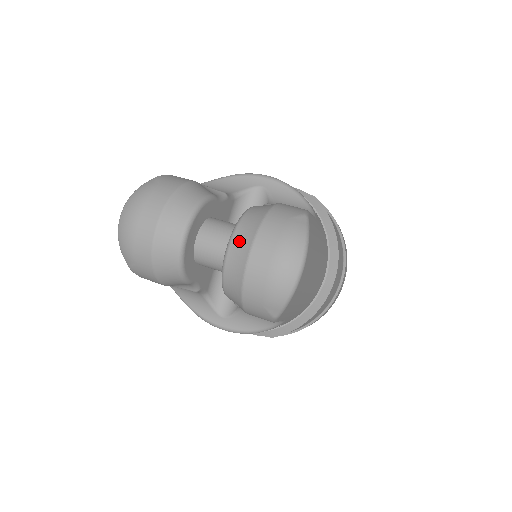
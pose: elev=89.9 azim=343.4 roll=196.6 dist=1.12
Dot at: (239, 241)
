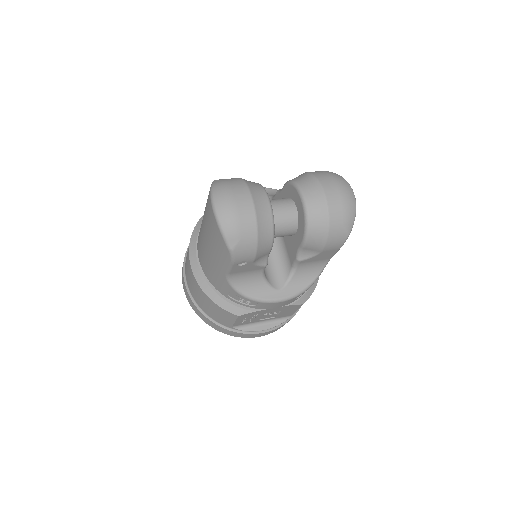
Dot at: (310, 190)
